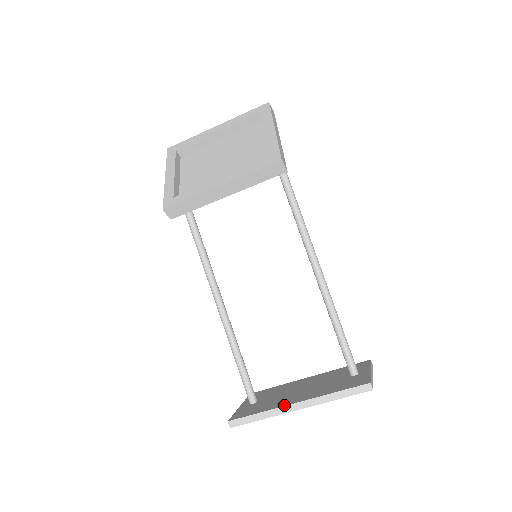
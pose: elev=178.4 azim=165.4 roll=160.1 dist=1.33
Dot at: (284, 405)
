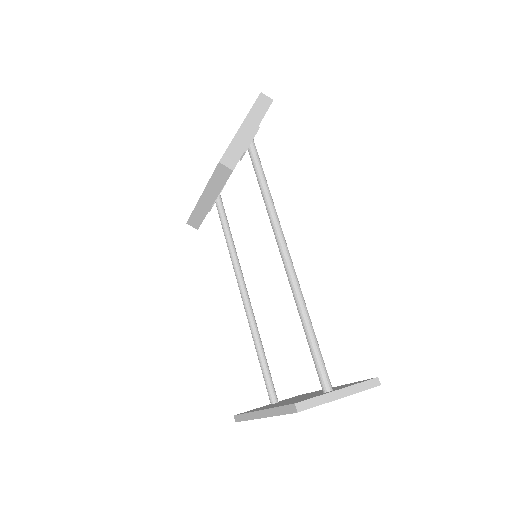
Dot at: (256, 410)
